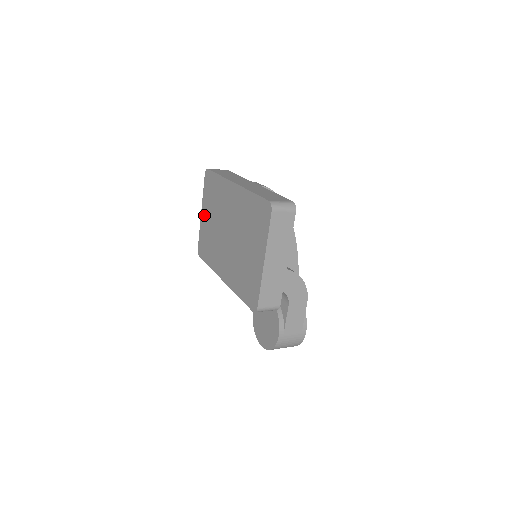
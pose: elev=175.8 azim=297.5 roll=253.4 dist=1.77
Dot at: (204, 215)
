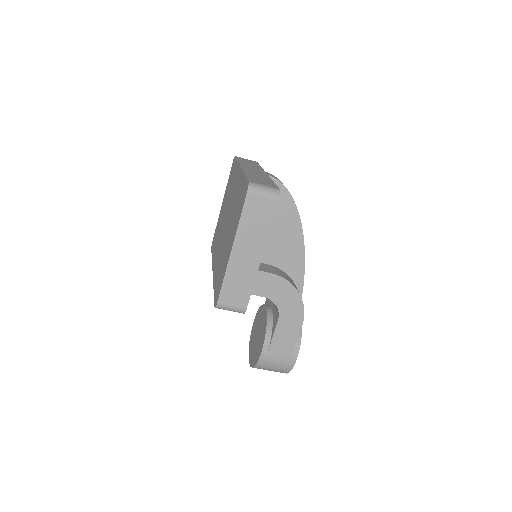
Dot at: (222, 205)
